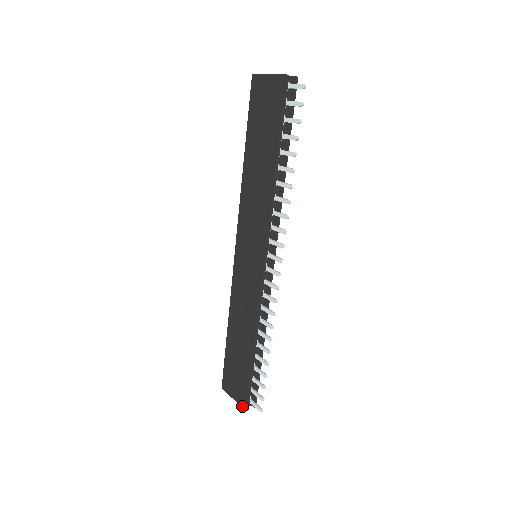
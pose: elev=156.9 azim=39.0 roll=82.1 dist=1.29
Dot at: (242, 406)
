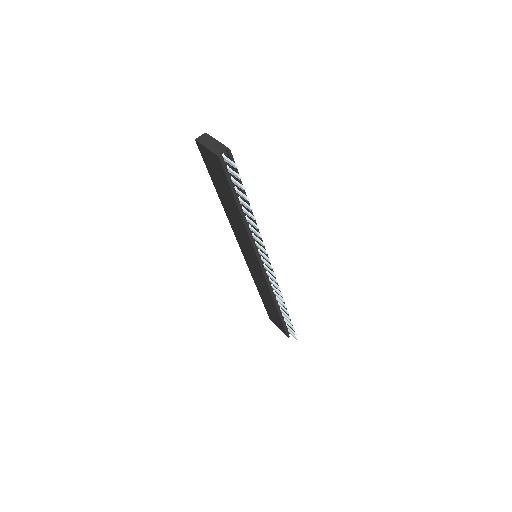
Dot at: (285, 334)
